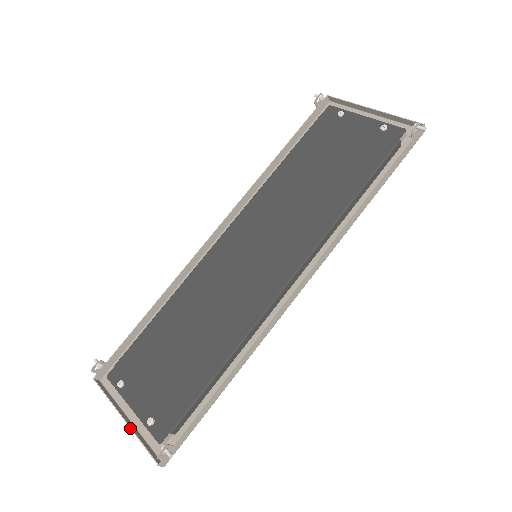
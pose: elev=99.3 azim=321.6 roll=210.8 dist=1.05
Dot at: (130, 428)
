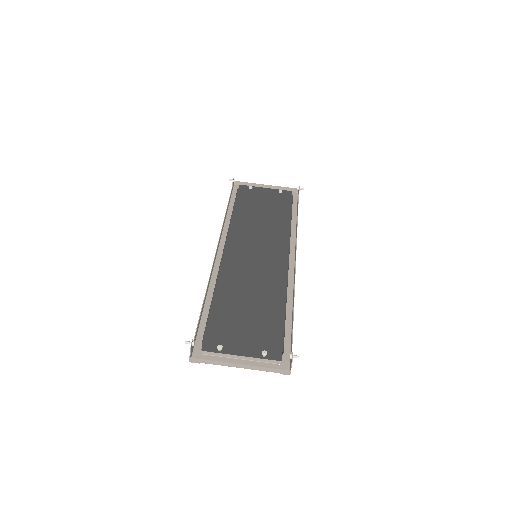
Dot at: (251, 365)
